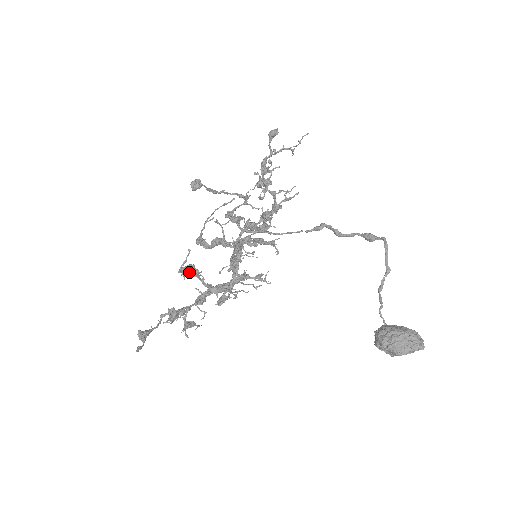
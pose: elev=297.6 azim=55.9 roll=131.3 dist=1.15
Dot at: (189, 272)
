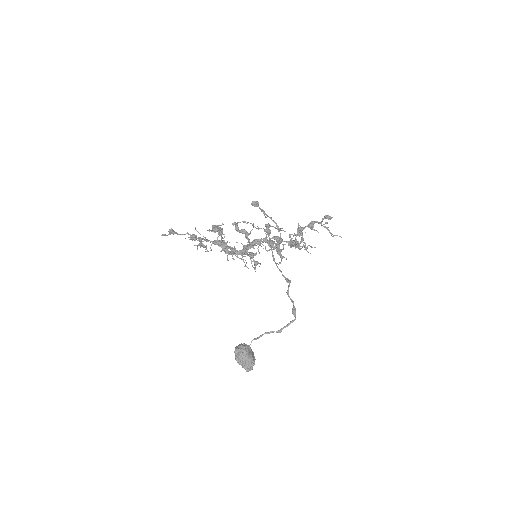
Dot at: (215, 231)
